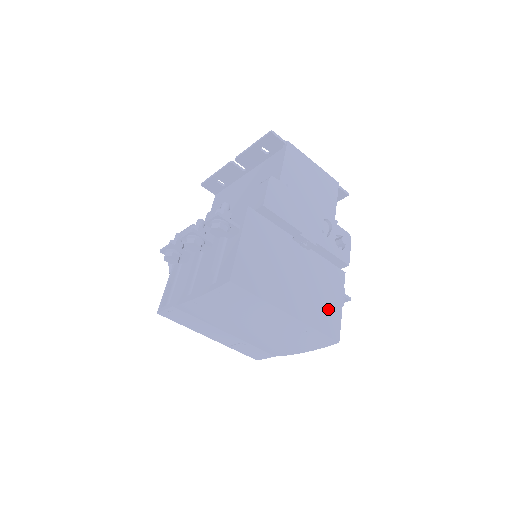
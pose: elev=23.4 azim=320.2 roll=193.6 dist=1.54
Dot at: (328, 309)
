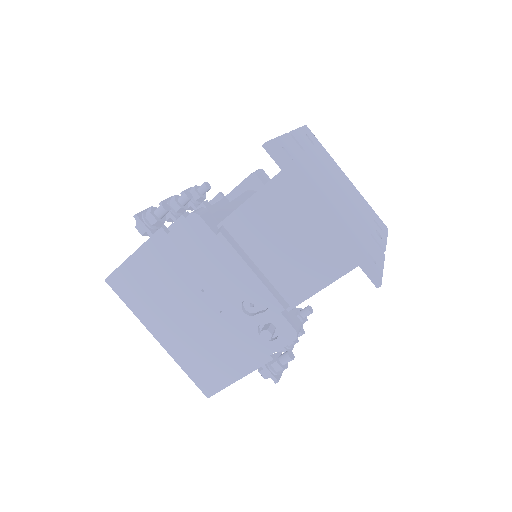
Dot at: (214, 368)
